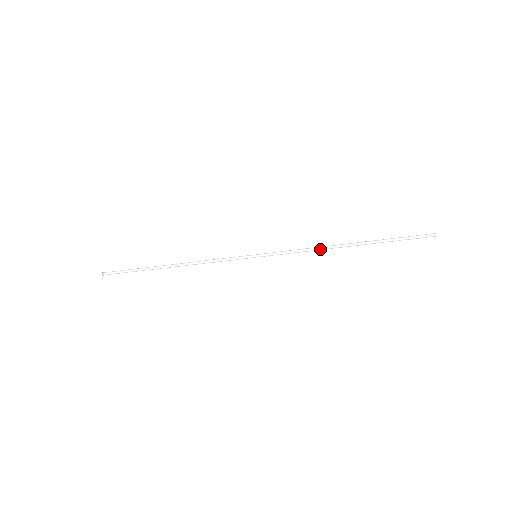
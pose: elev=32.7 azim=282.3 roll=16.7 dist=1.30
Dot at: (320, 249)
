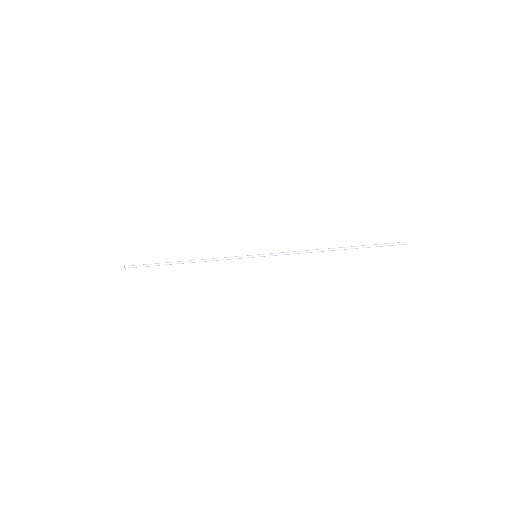
Dot at: (310, 251)
